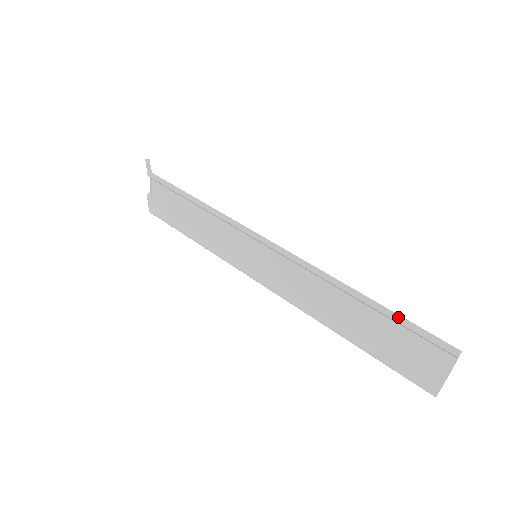
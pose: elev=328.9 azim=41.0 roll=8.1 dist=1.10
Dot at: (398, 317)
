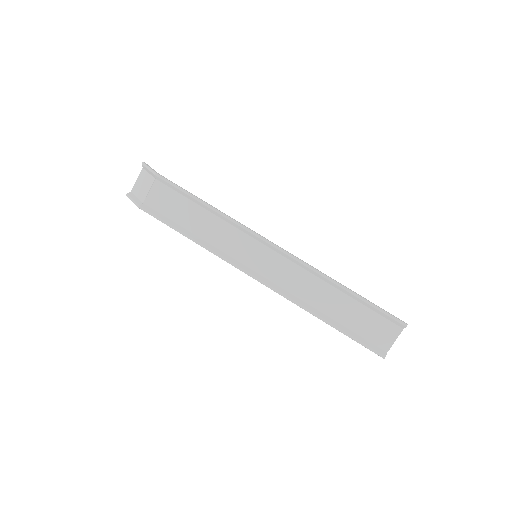
Dot at: (371, 302)
